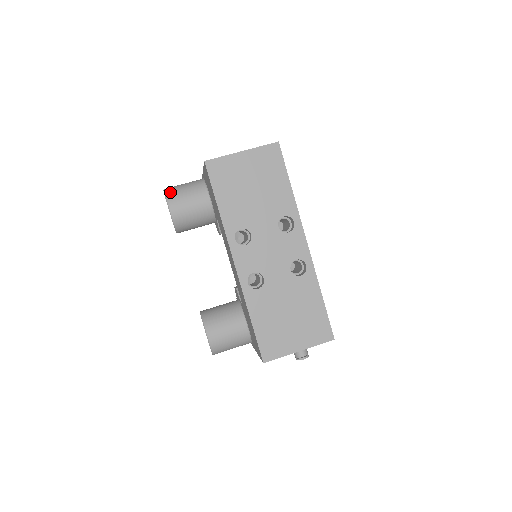
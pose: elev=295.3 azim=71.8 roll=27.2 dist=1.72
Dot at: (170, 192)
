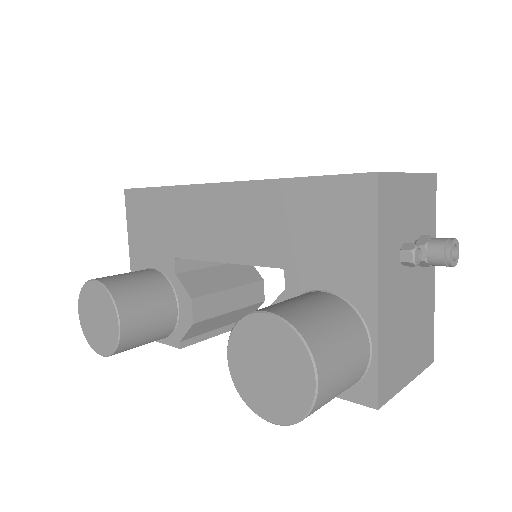
Dot at: occluded
